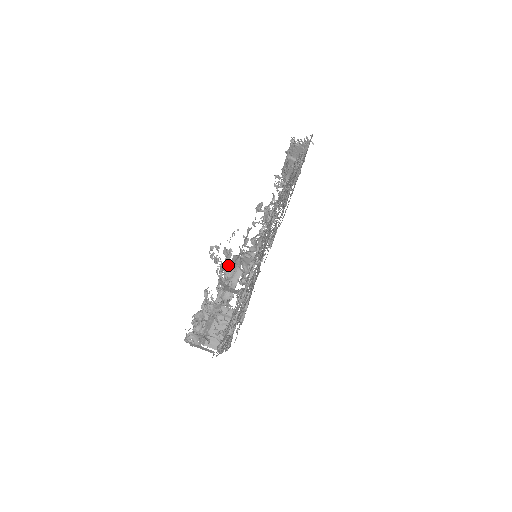
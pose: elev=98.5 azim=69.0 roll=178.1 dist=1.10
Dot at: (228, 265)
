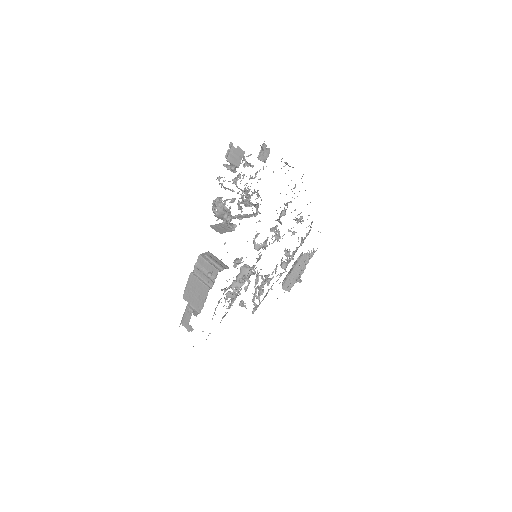
Dot at: (250, 203)
